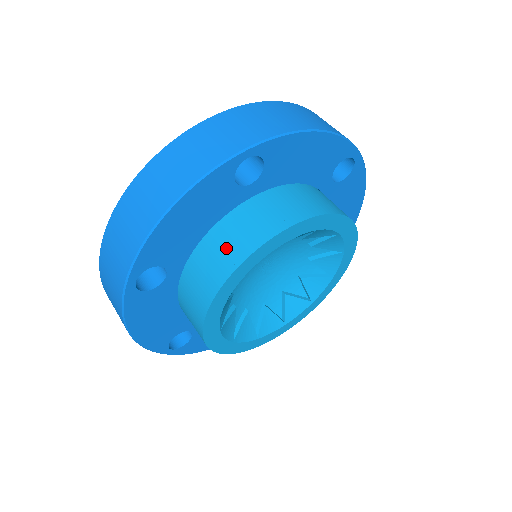
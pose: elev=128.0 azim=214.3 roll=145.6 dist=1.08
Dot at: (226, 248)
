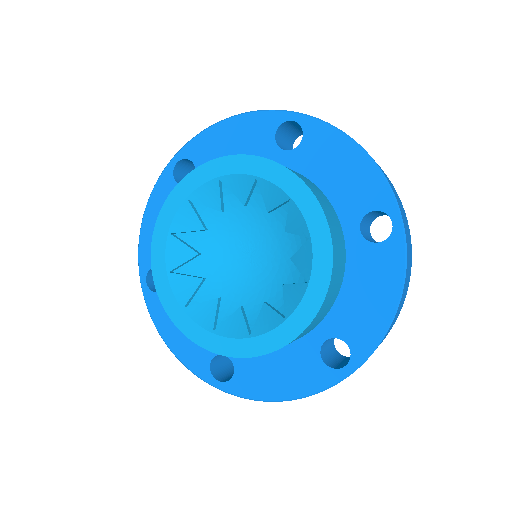
Dot at: occluded
